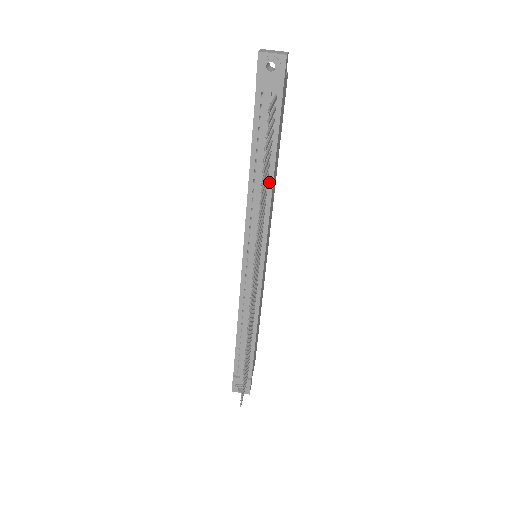
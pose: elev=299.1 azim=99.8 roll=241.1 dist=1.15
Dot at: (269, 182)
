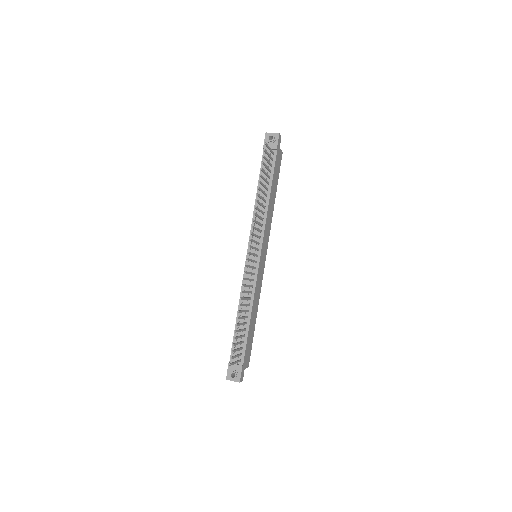
Dot at: (267, 201)
